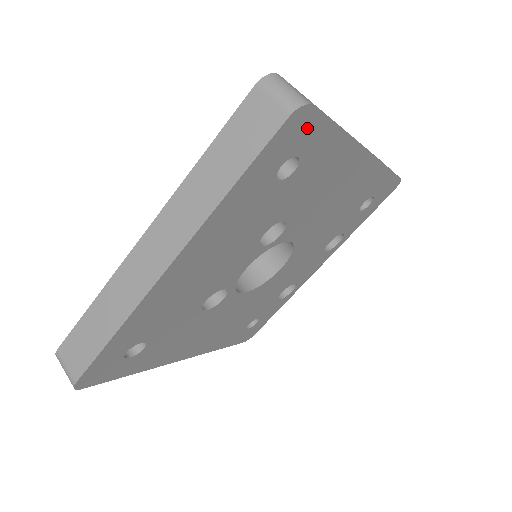
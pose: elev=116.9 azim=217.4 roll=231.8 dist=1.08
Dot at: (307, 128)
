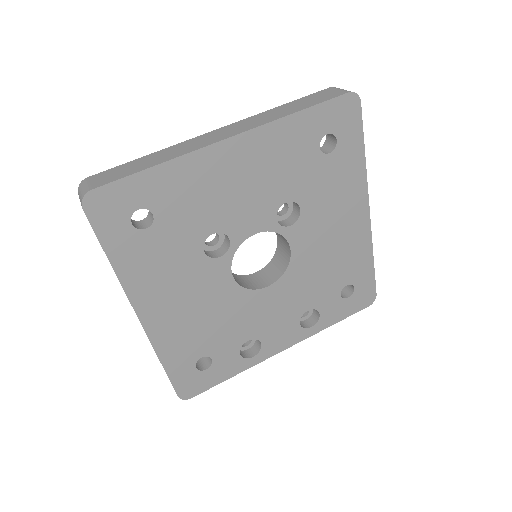
Dot at: (351, 119)
